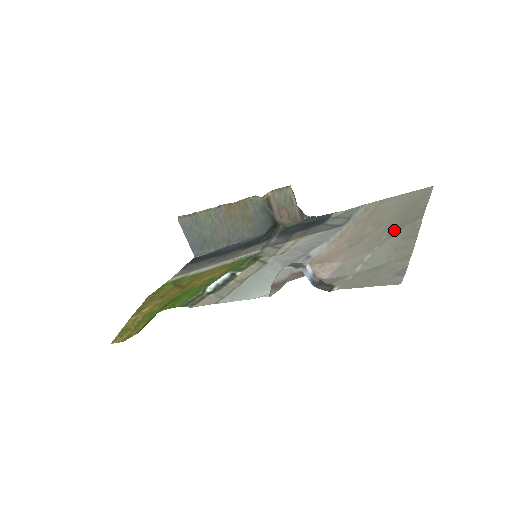
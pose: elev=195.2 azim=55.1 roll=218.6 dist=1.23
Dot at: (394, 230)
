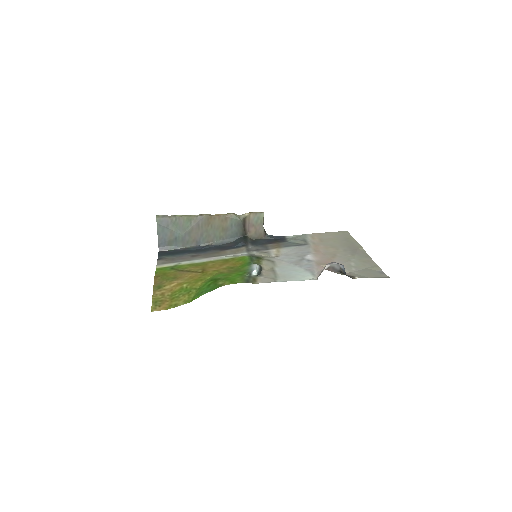
Dot at: (352, 252)
